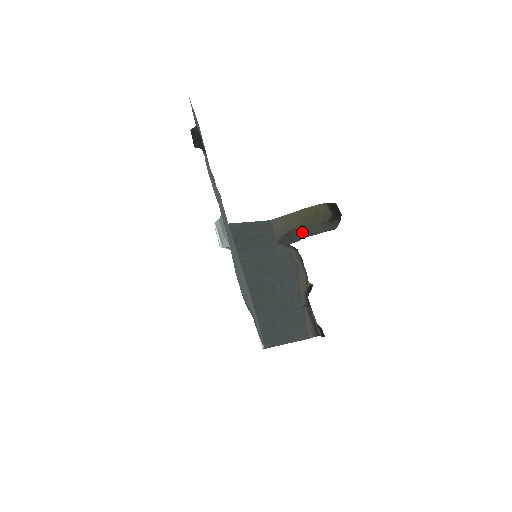
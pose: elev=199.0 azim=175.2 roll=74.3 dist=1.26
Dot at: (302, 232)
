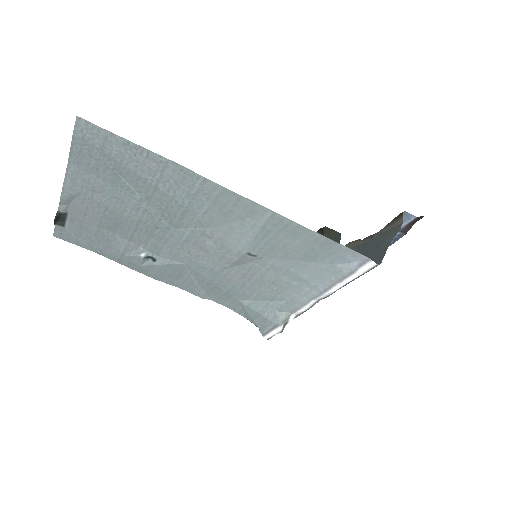
Dot at: occluded
